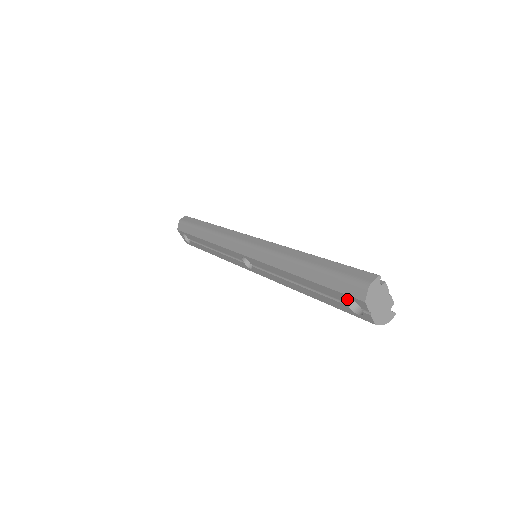
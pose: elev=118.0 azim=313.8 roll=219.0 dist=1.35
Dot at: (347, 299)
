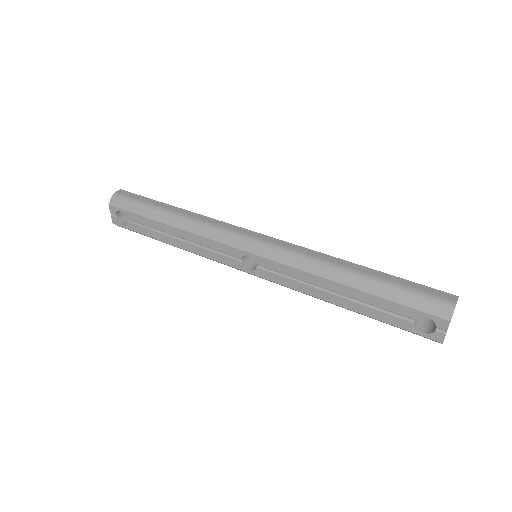
Dot at: (418, 316)
